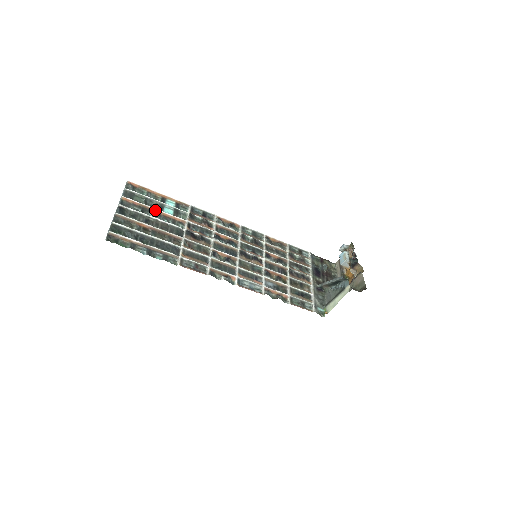
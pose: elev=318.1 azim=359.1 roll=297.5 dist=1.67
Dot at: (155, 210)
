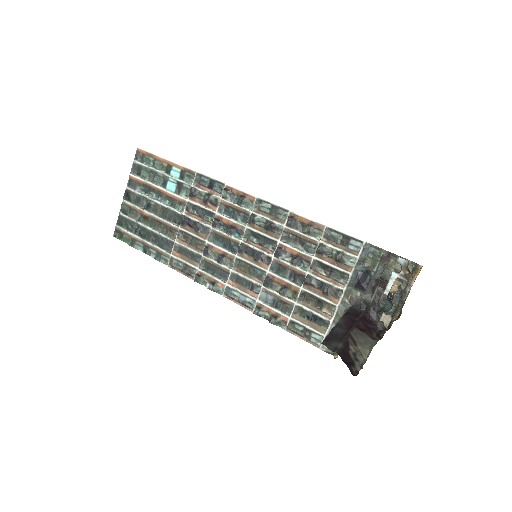
Dot at: (157, 188)
